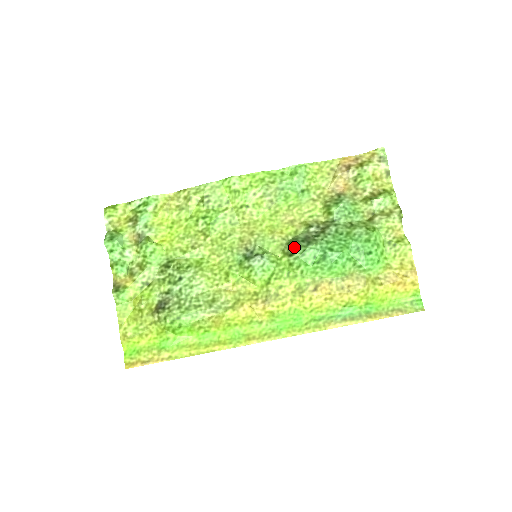
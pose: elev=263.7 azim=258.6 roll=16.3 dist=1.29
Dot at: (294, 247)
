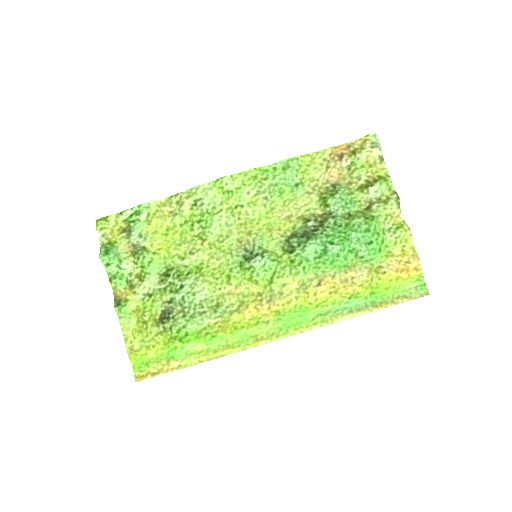
Dot at: (294, 244)
